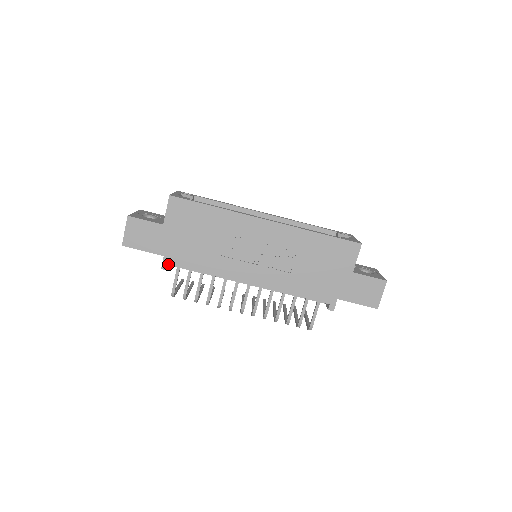
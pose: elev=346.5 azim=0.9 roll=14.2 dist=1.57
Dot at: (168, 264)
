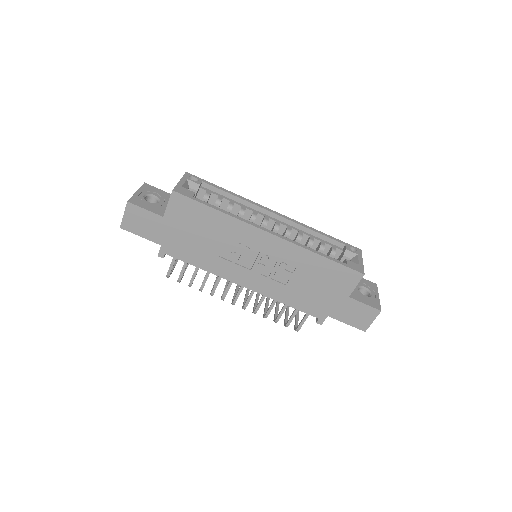
Dot at: (165, 253)
